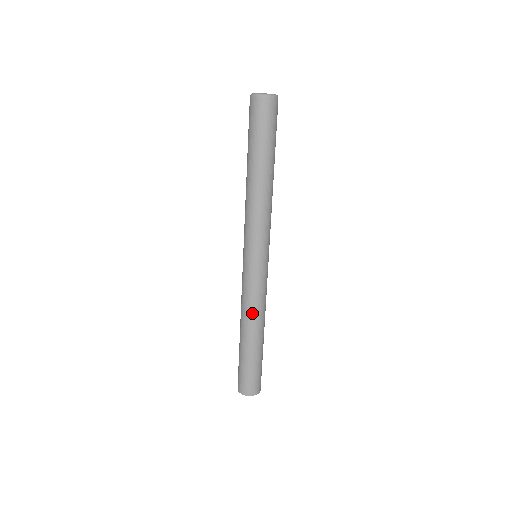
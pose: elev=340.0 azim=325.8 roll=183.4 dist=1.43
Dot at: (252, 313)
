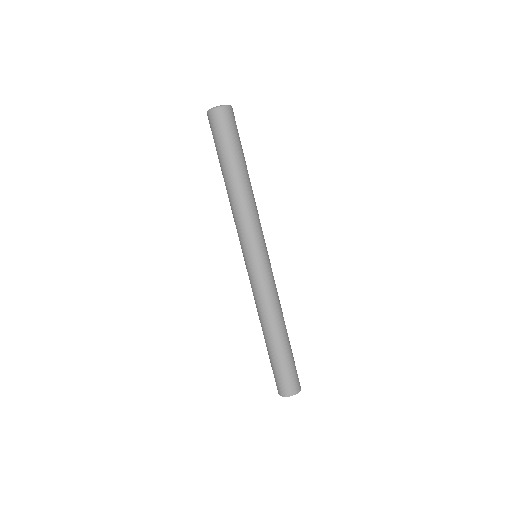
Dot at: (271, 310)
